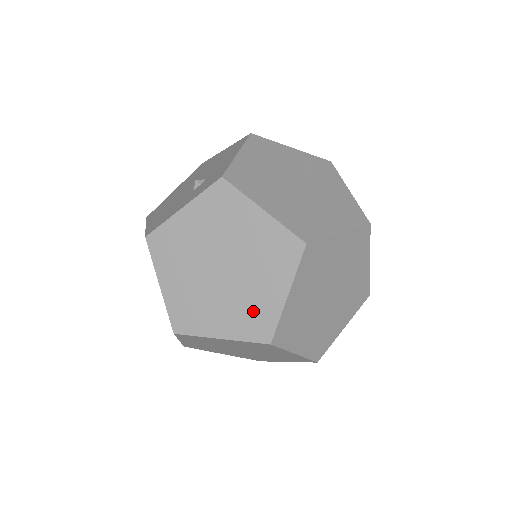
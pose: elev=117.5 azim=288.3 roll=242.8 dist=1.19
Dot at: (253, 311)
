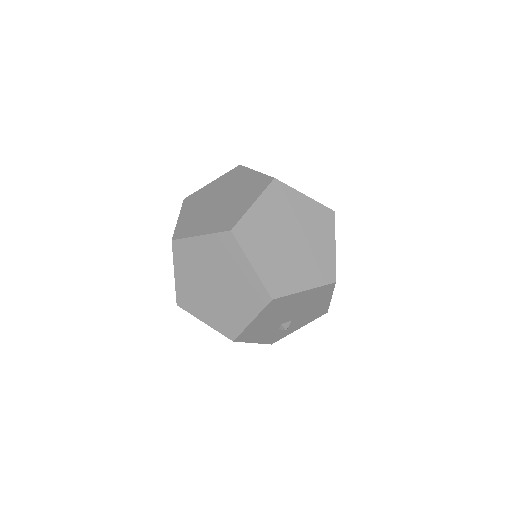
Dot at: (228, 216)
